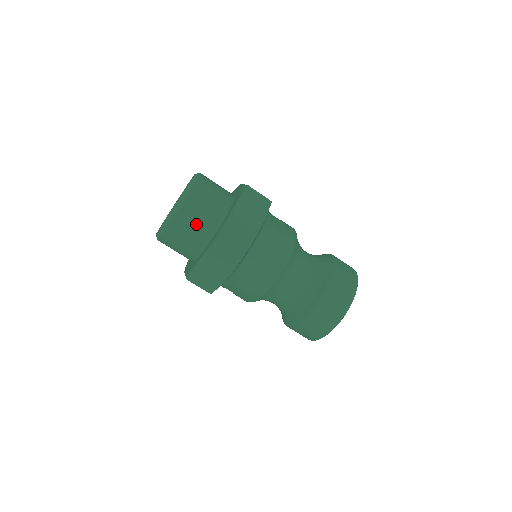
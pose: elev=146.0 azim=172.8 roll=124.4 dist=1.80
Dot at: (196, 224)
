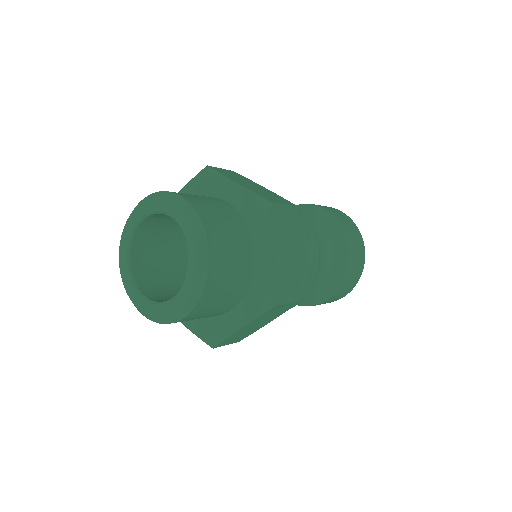
Dot at: (228, 227)
